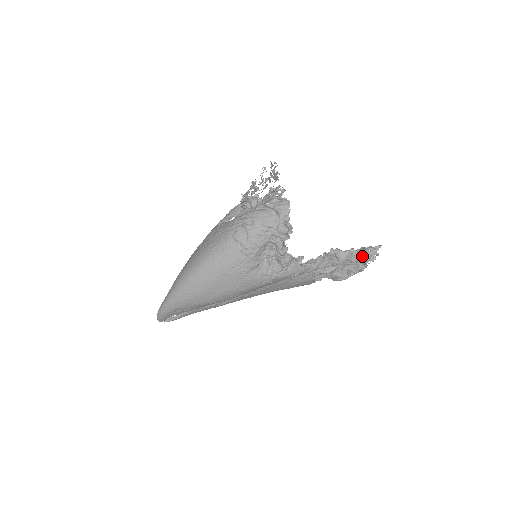
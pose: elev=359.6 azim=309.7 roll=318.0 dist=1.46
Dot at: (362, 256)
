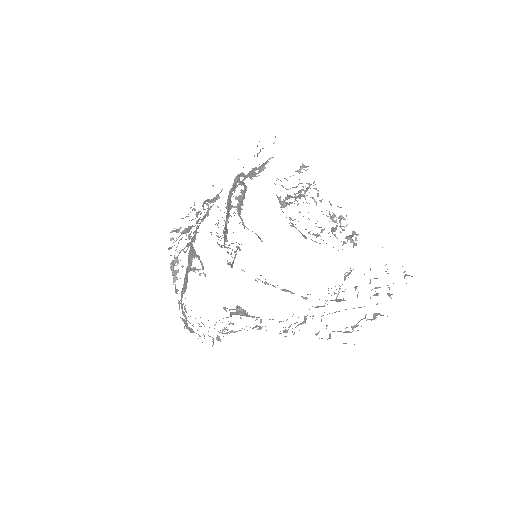
Dot at: (344, 332)
